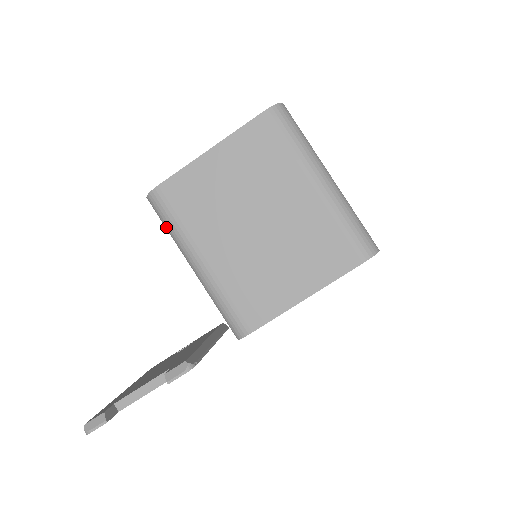
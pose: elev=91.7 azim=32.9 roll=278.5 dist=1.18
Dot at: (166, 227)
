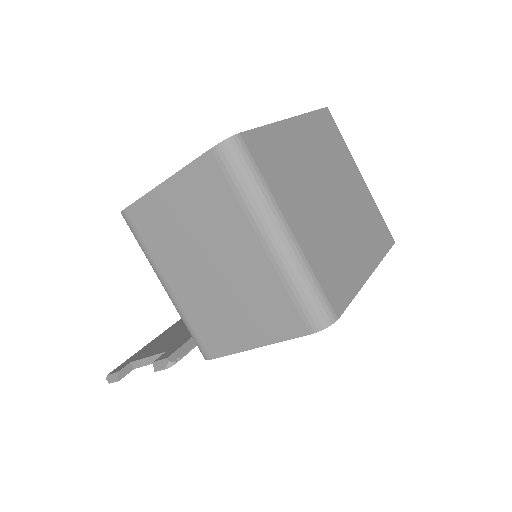
Dot at: occluded
